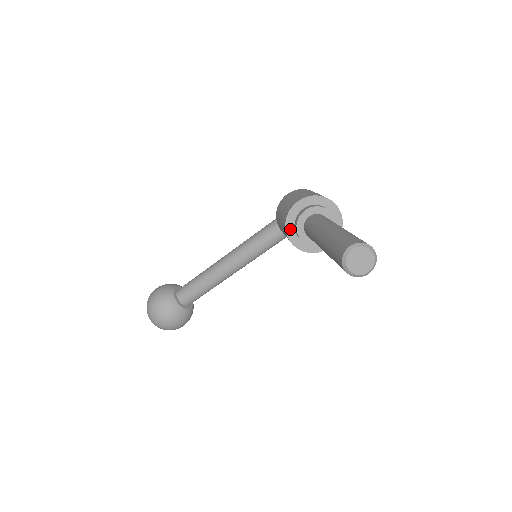
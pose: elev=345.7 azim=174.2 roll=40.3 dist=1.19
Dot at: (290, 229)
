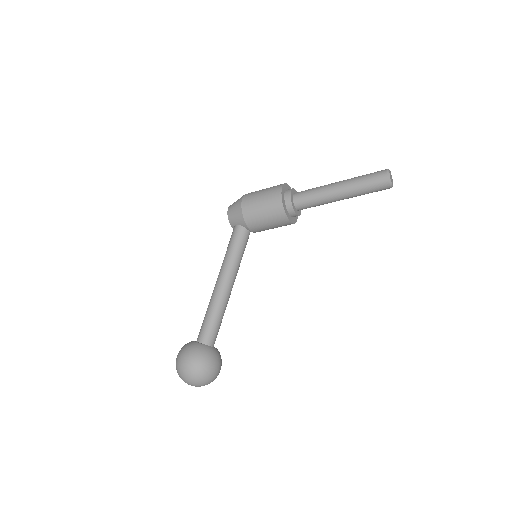
Dot at: (287, 213)
